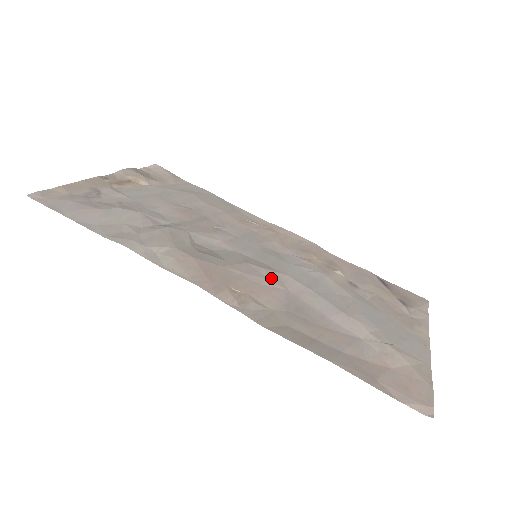
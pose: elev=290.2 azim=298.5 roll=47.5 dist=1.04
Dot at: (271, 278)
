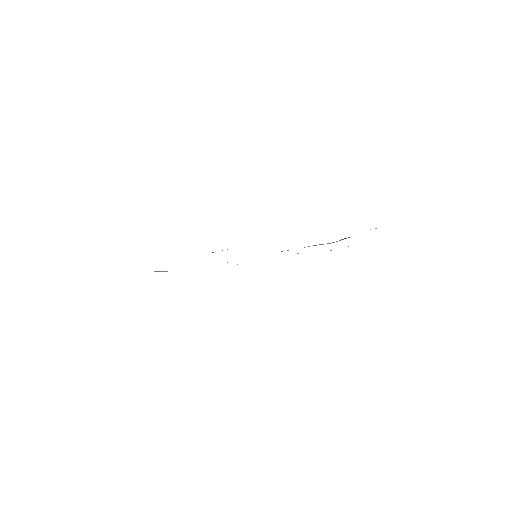
Dot at: occluded
